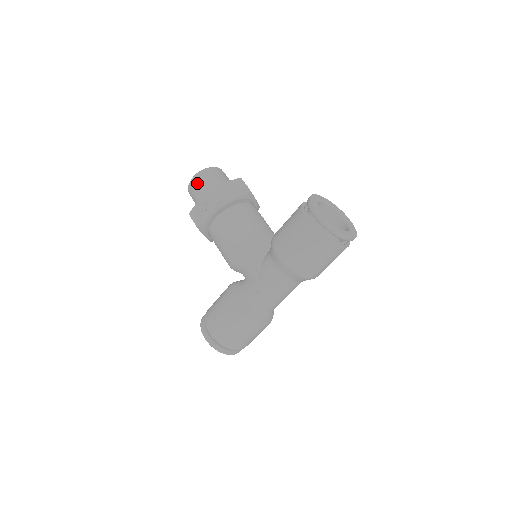
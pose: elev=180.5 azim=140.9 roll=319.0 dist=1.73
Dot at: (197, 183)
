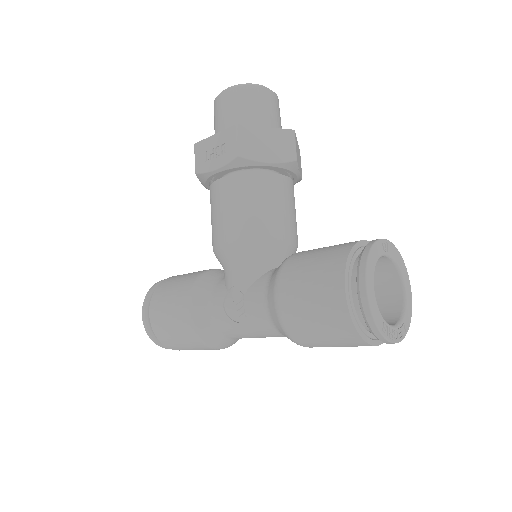
Dot at: (228, 102)
